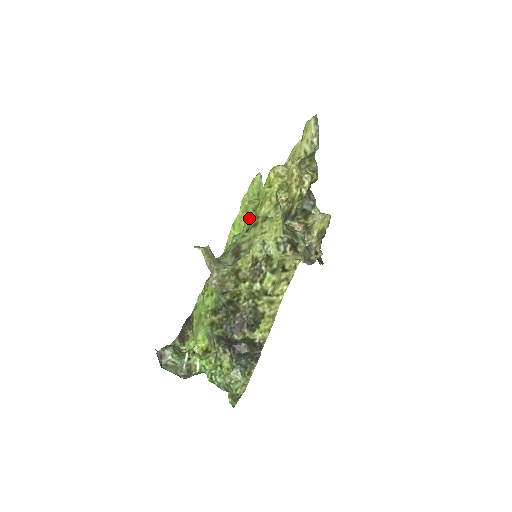
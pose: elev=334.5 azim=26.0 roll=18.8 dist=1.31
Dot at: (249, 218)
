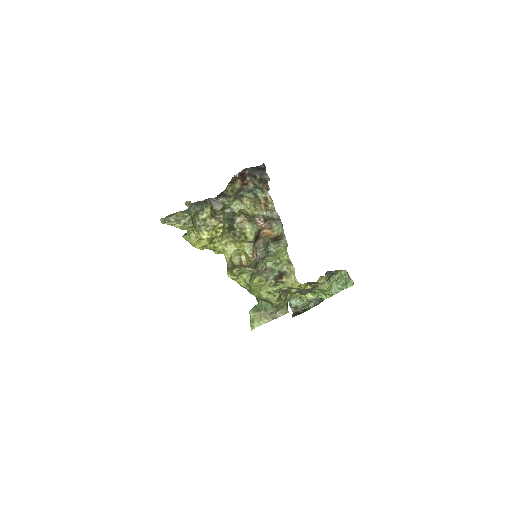
Dot at: occluded
